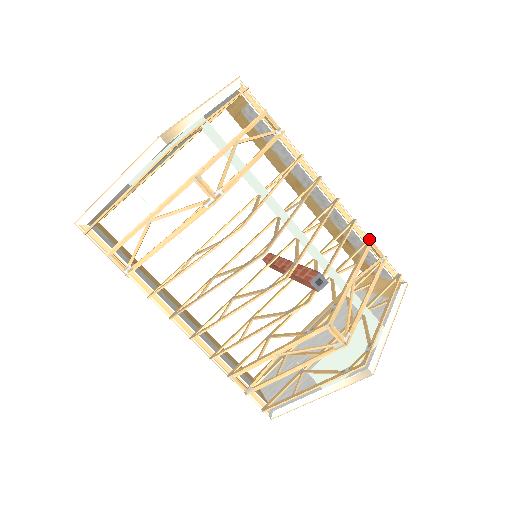
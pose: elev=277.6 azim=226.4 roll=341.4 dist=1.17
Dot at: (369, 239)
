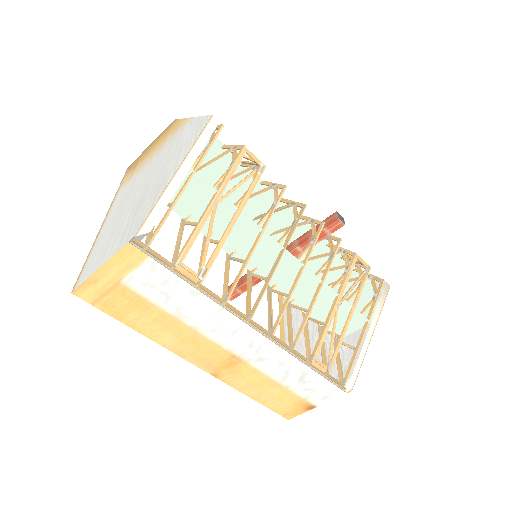
Dot at: occluded
